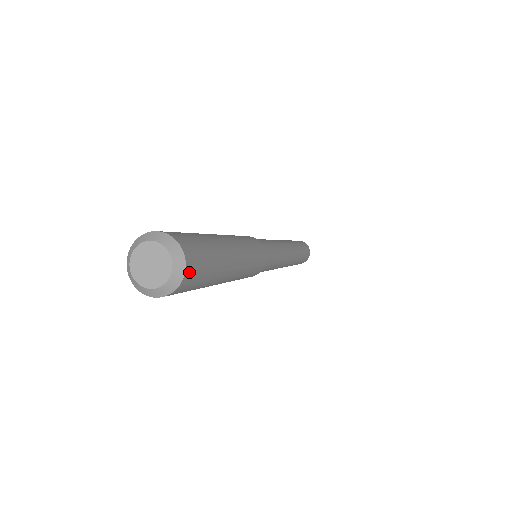
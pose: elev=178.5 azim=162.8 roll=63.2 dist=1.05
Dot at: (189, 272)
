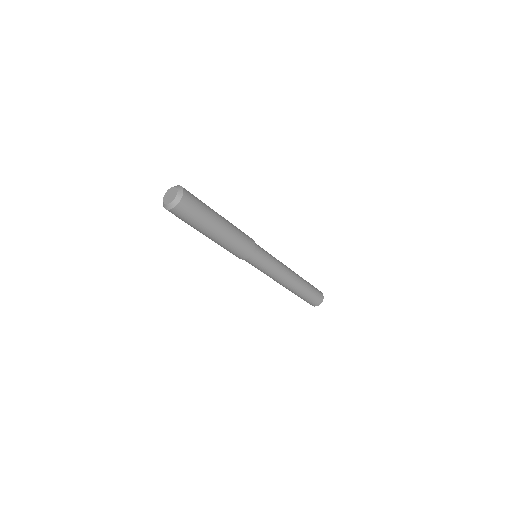
Dot at: (186, 194)
